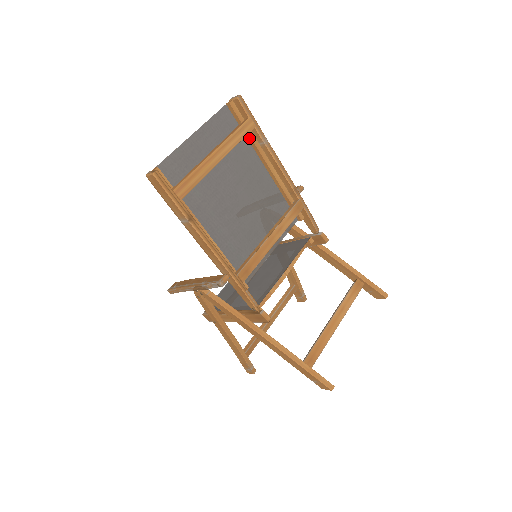
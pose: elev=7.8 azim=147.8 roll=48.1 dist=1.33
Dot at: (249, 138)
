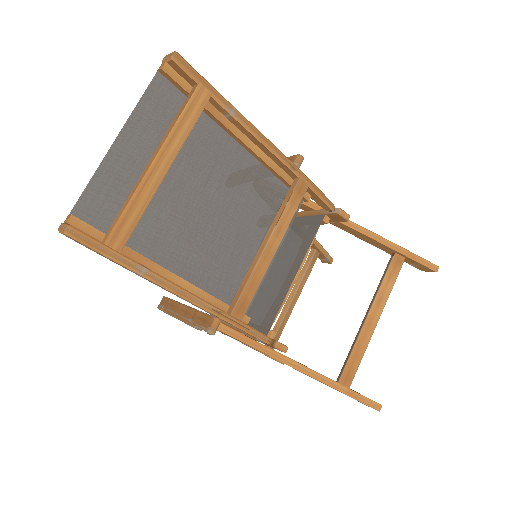
Dot at: (207, 112)
